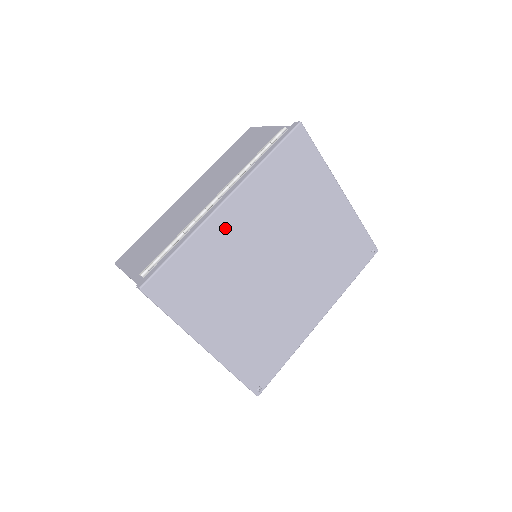
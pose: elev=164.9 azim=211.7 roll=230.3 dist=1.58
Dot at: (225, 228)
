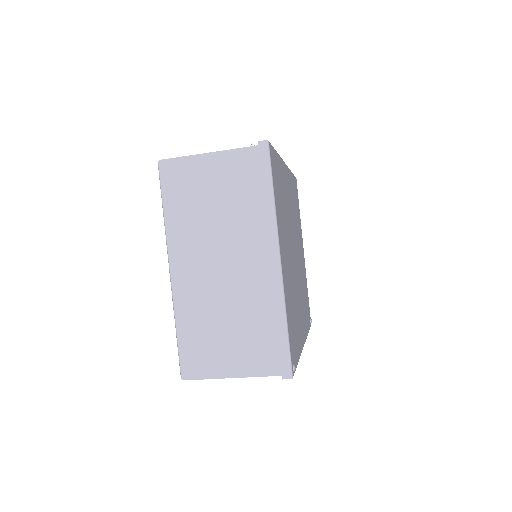
Dot at: (285, 180)
